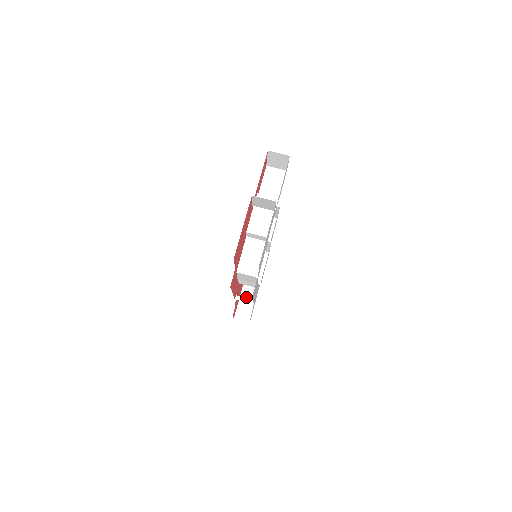
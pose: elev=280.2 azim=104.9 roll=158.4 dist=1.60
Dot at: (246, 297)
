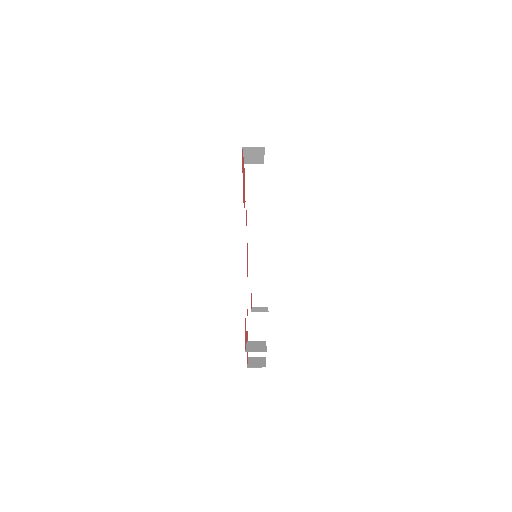
Dot at: occluded
